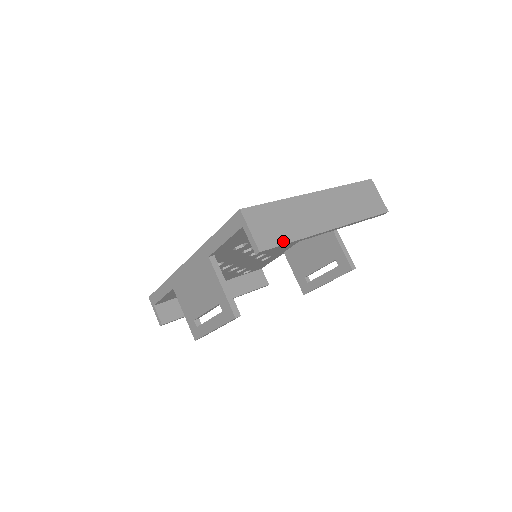
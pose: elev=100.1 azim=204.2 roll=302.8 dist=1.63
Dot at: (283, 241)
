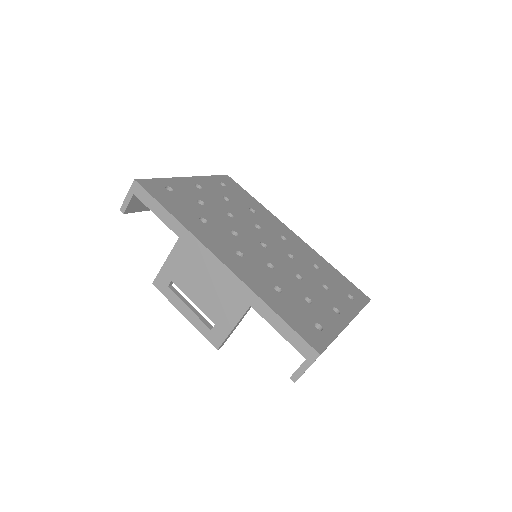
Dot at: occluded
